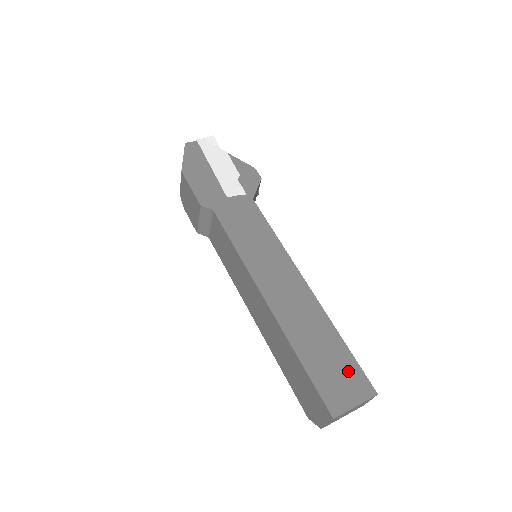
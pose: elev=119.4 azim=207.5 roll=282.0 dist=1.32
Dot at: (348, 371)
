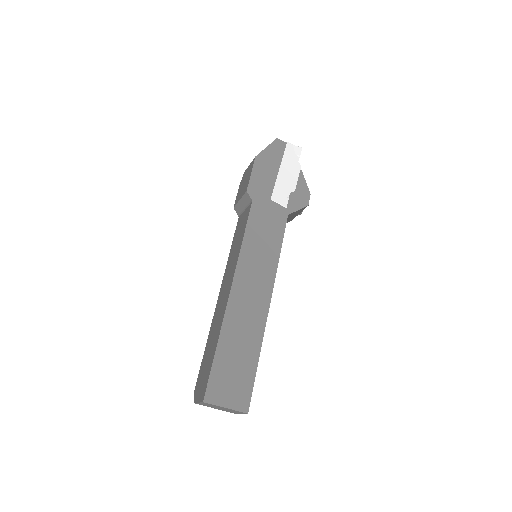
Dot at: (242, 382)
